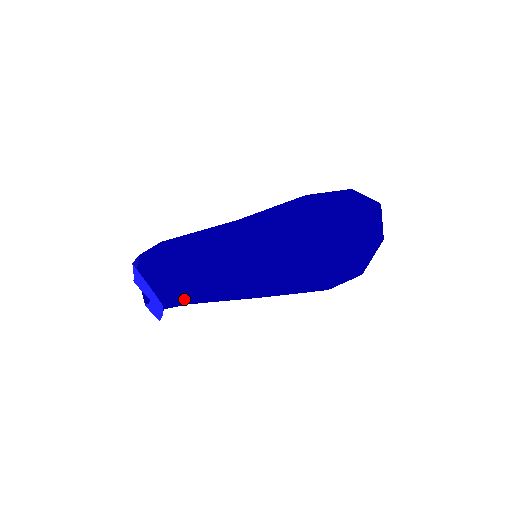
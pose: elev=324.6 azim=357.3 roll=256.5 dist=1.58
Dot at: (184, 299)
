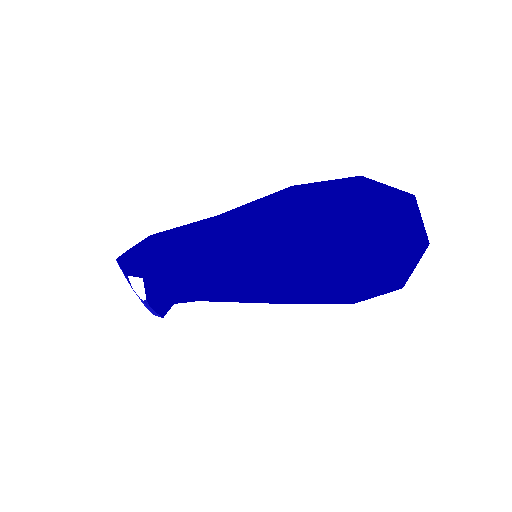
Dot at: (193, 295)
